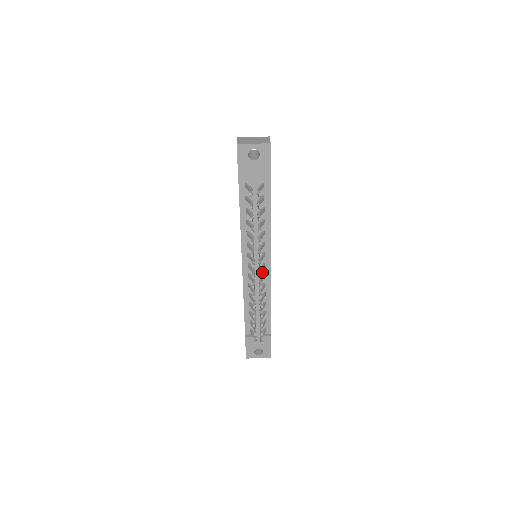
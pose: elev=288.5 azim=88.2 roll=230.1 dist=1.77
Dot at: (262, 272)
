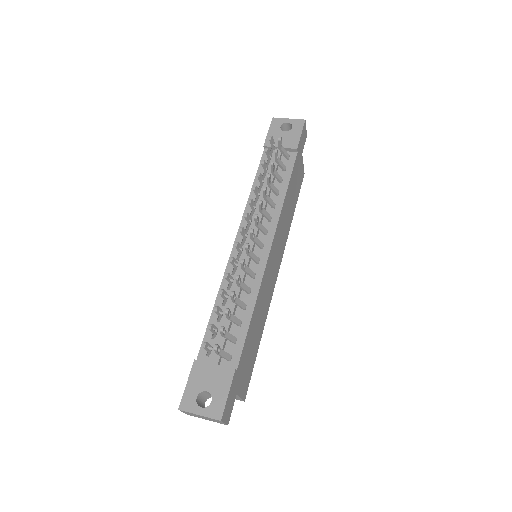
Dot at: occluded
